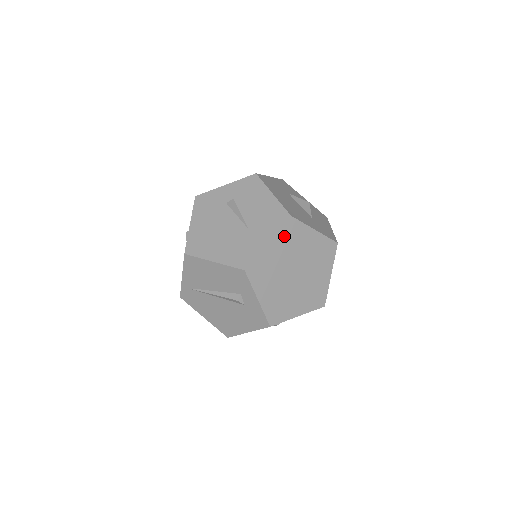
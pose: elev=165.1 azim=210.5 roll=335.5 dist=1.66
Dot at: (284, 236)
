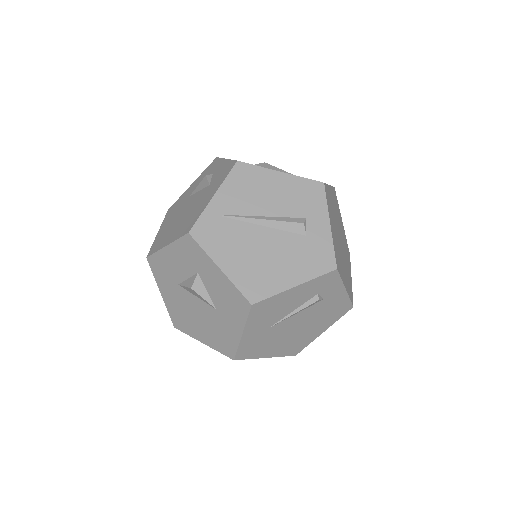
Dot at: (334, 196)
